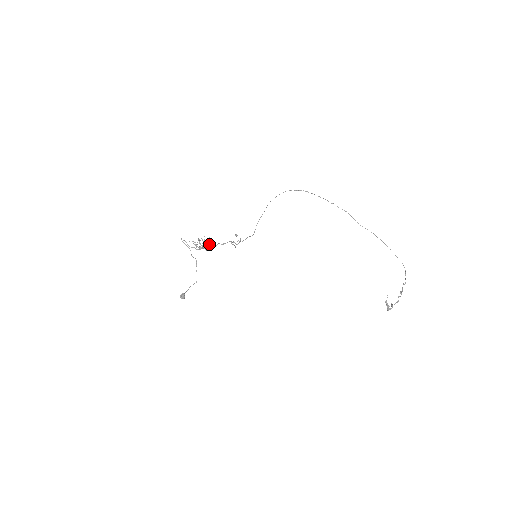
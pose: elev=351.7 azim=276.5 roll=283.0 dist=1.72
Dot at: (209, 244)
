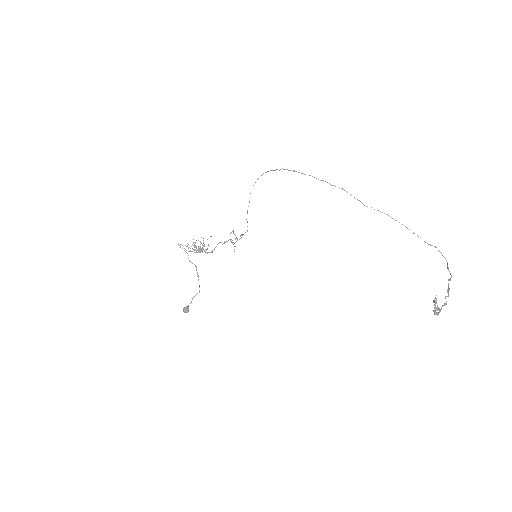
Dot at: occluded
